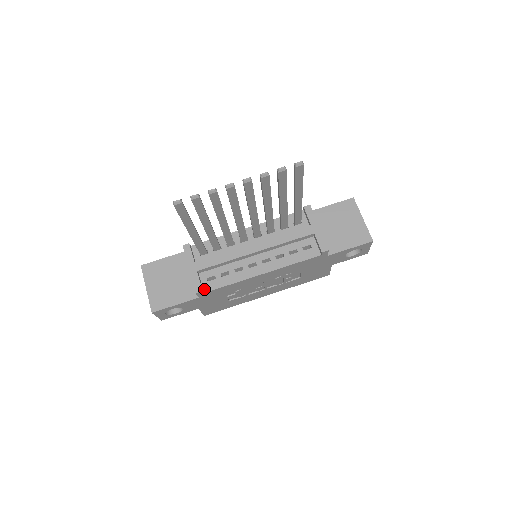
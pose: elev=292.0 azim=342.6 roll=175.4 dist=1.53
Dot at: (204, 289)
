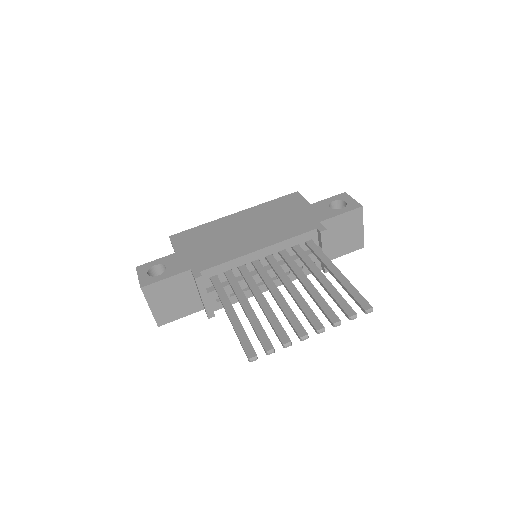
Dot at: (213, 309)
